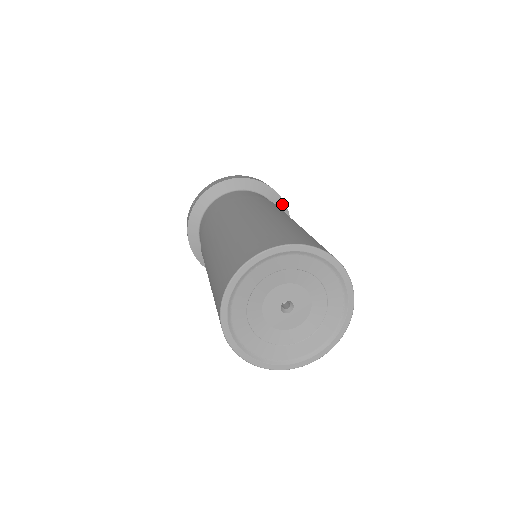
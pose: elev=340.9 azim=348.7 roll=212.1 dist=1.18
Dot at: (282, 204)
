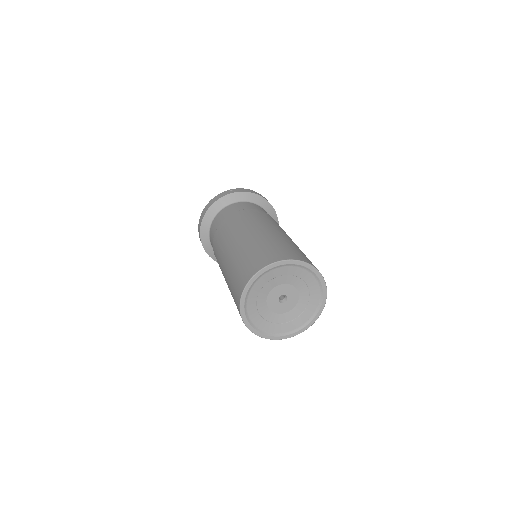
Dot at: occluded
